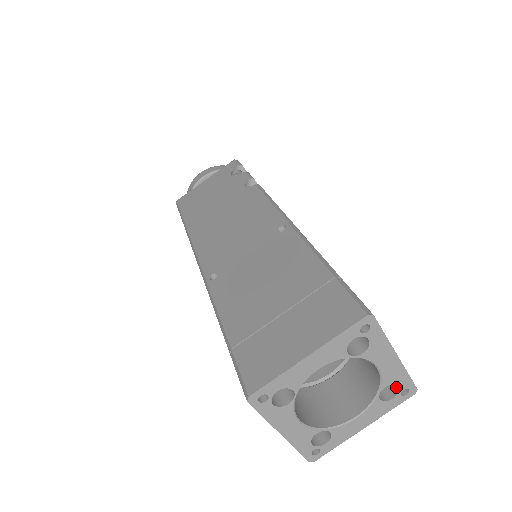
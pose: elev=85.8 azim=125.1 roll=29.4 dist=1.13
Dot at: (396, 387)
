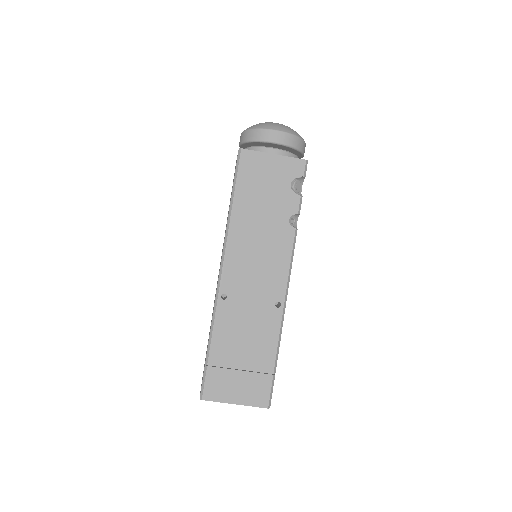
Dot at: occluded
